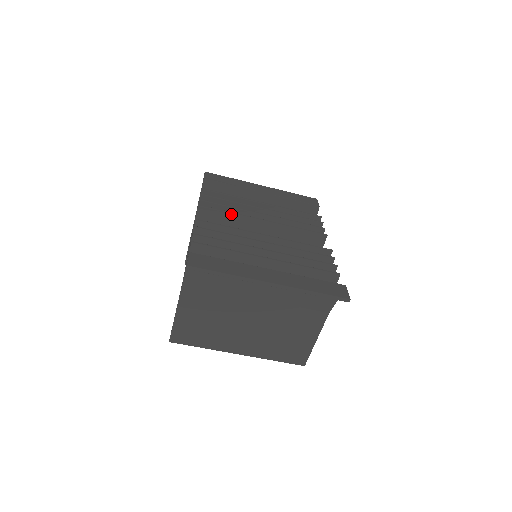
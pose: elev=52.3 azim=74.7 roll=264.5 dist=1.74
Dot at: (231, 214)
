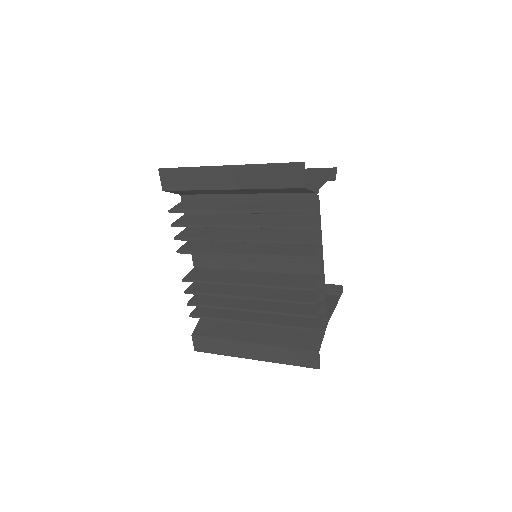
Dot at: (207, 254)
